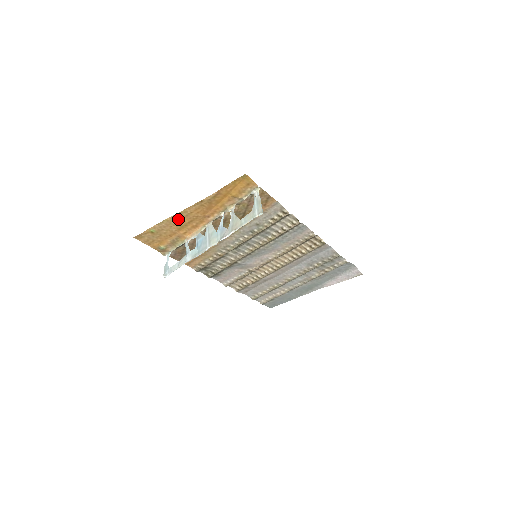
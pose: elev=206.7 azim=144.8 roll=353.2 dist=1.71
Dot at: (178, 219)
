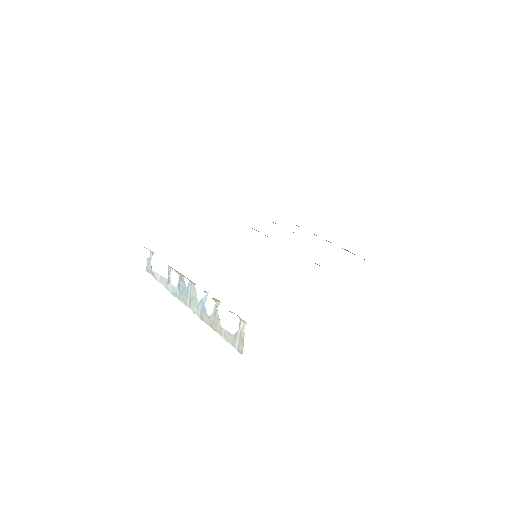
Dot at: occluded
